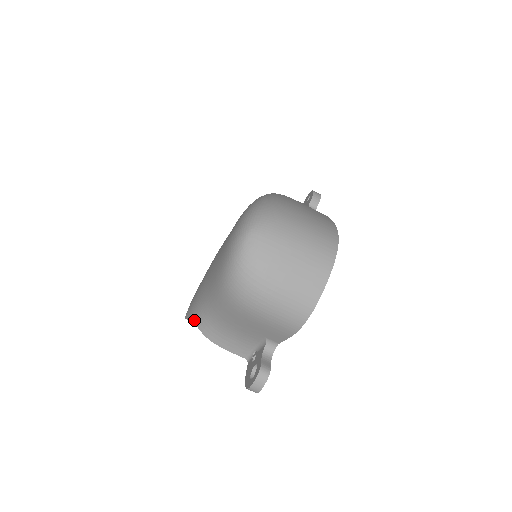
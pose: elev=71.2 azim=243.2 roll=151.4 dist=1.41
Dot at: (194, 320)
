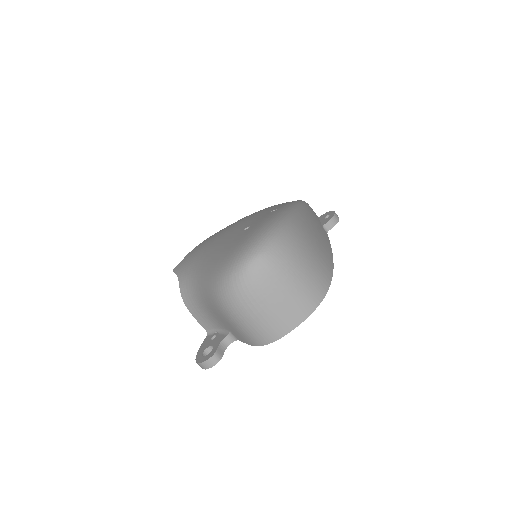
Dot at: (179, 281)
